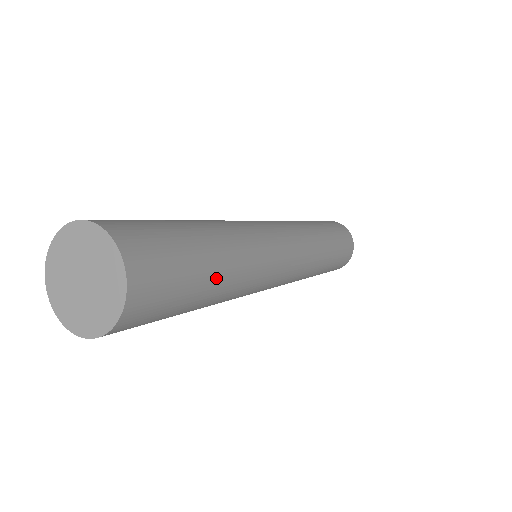
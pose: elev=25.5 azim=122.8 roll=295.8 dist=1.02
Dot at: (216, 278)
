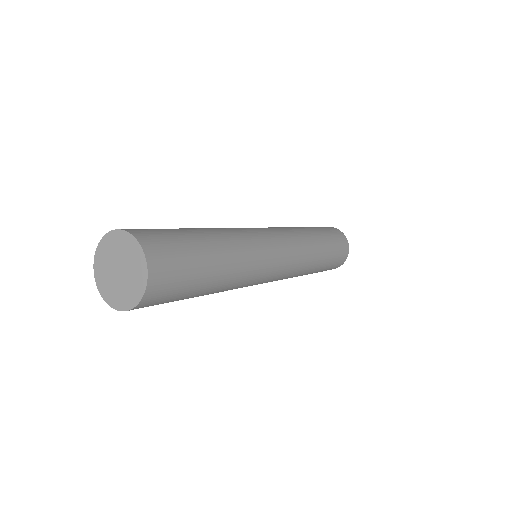
Dot at: (210, 287)
